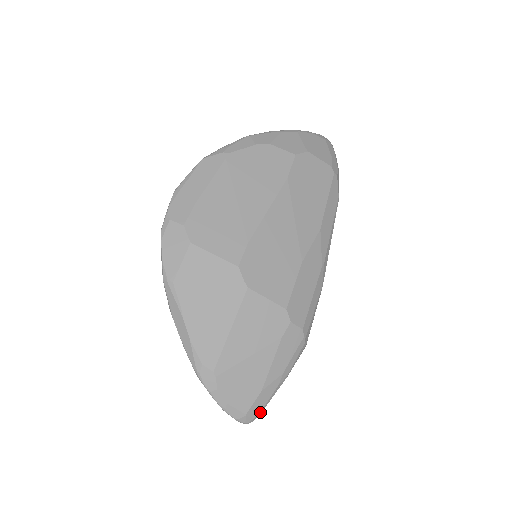
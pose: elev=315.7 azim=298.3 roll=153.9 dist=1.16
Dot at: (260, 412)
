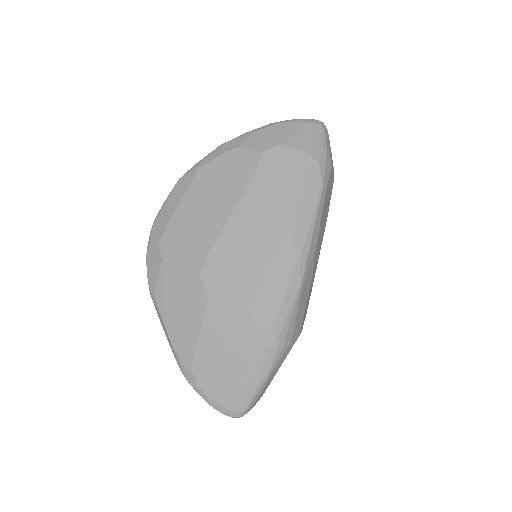
Dot at: (246, 408)
